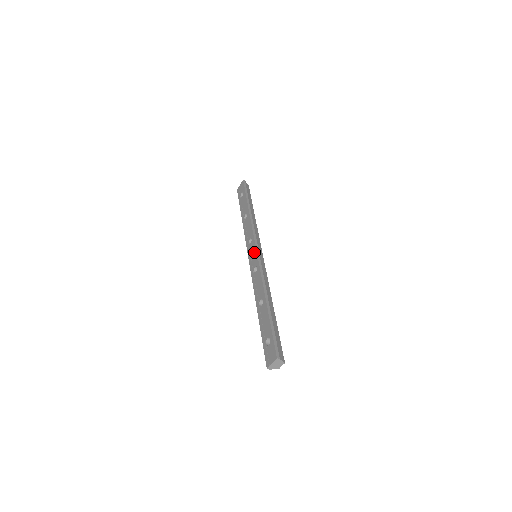
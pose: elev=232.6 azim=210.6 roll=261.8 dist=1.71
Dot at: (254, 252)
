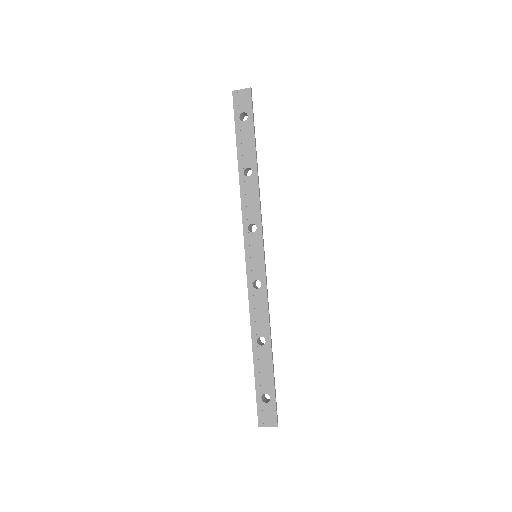
Dot at: (259, 256)
